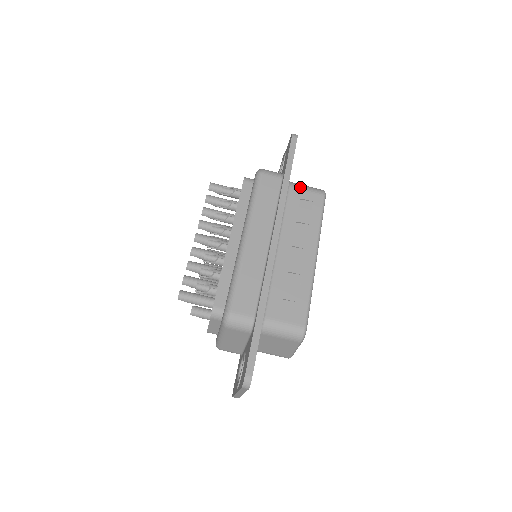
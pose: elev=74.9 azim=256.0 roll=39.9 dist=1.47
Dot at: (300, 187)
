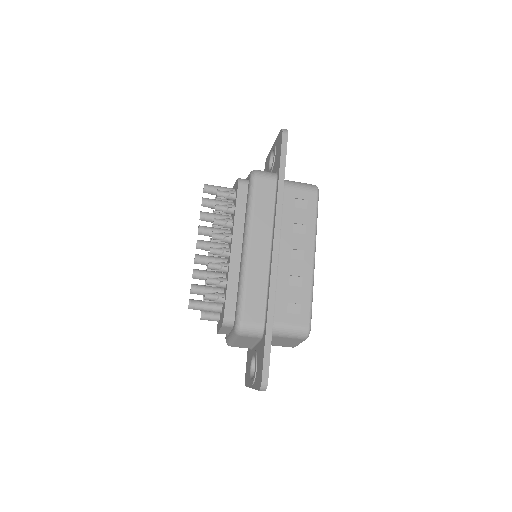
Dot at: (294, 186)
